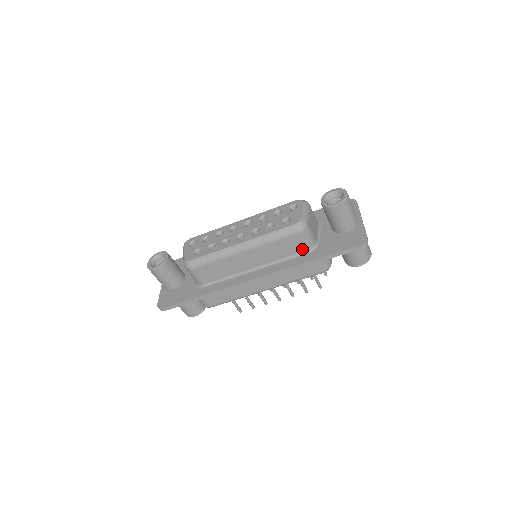
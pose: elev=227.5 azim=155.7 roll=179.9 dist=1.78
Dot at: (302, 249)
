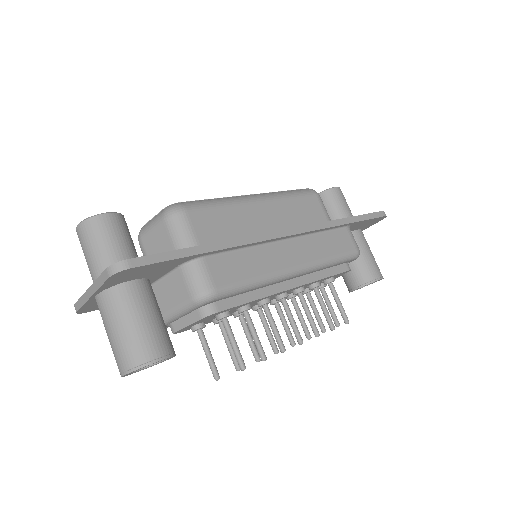
Dot at: (323, 220)
